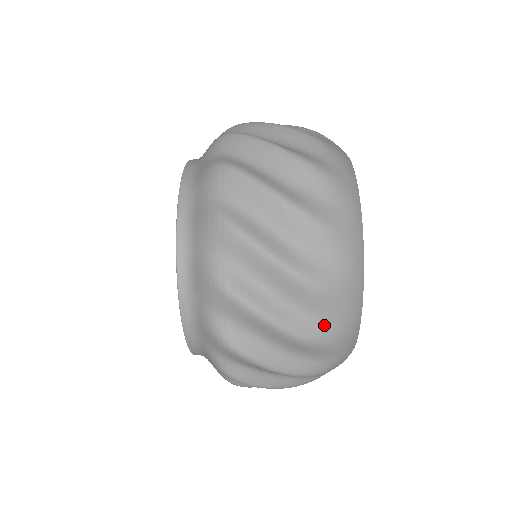
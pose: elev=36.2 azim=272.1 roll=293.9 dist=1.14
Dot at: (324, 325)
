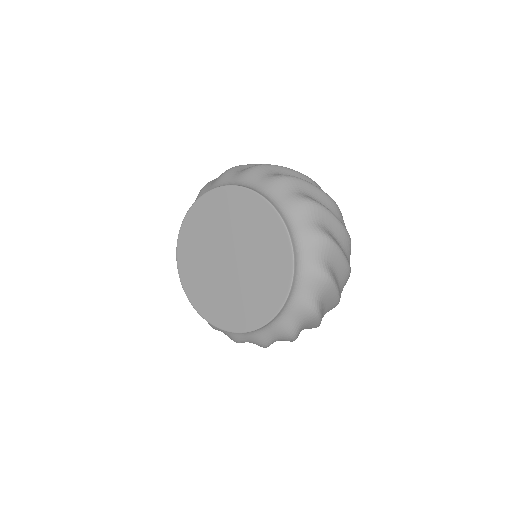
Dot at: occluded
